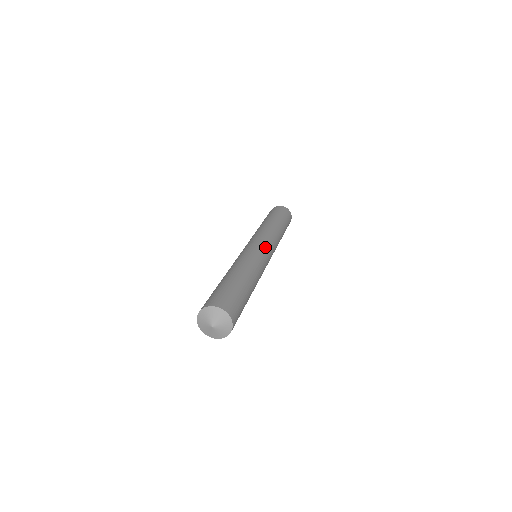
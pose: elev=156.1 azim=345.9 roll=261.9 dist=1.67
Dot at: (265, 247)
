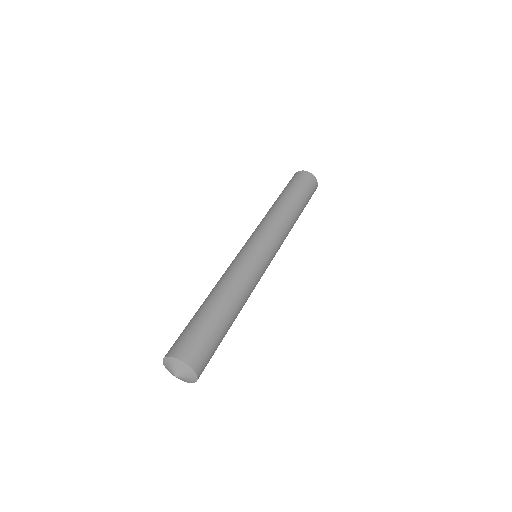
Dot at: (263, 248)
